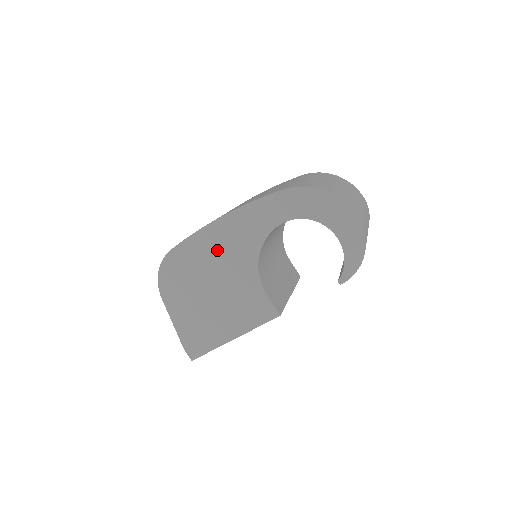
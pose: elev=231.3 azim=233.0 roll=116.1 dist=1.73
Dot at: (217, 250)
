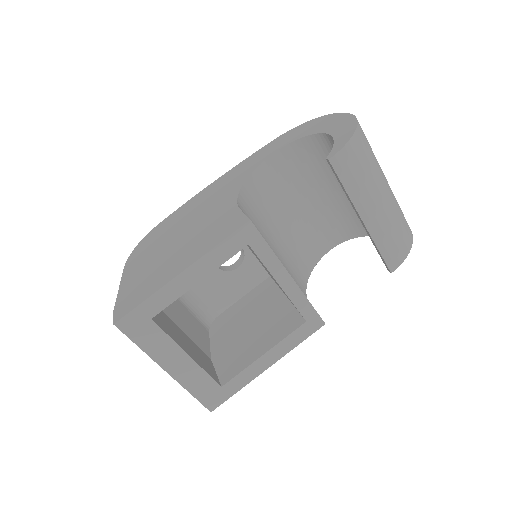
Dot at: (203, 202)
